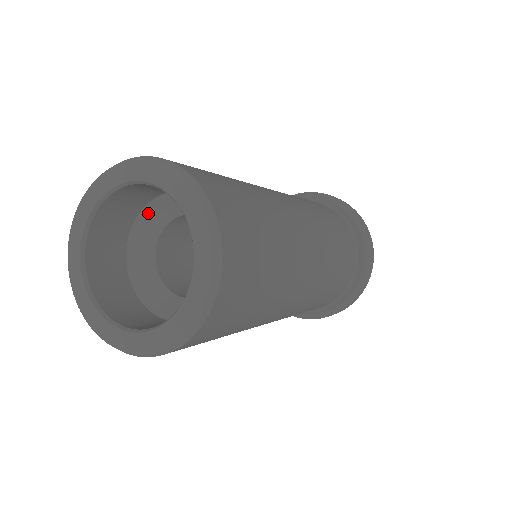
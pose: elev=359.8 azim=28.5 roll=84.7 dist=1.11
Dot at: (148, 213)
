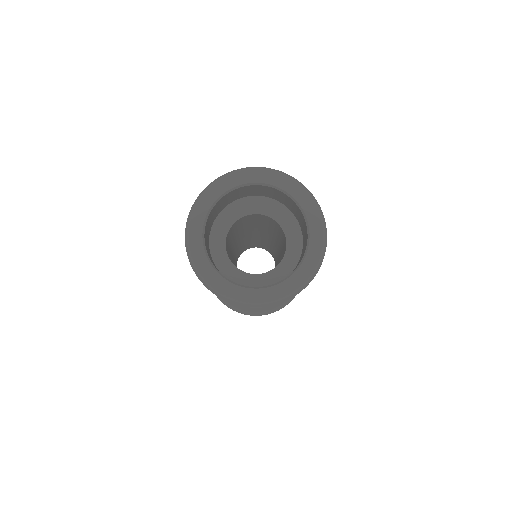
Dot at: (269, 202)
